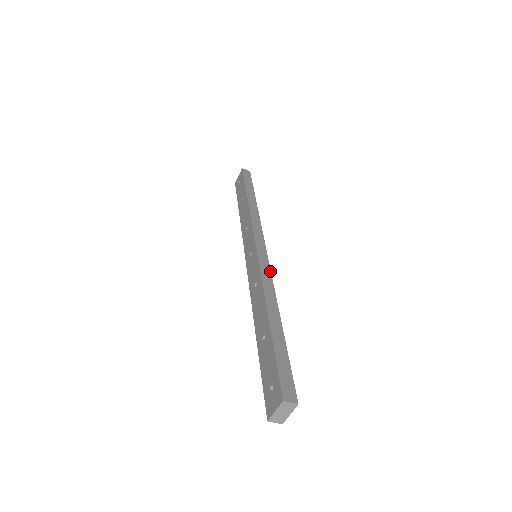
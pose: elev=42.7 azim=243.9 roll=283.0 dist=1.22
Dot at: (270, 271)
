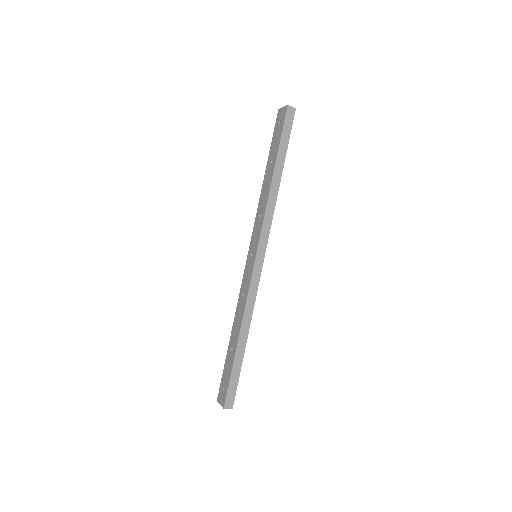
Dot at: (257, 288)
